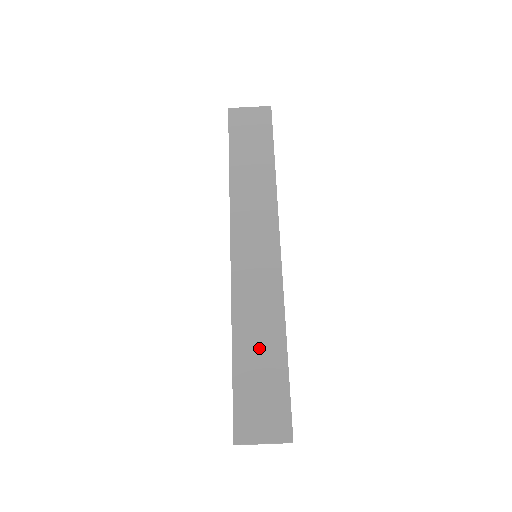
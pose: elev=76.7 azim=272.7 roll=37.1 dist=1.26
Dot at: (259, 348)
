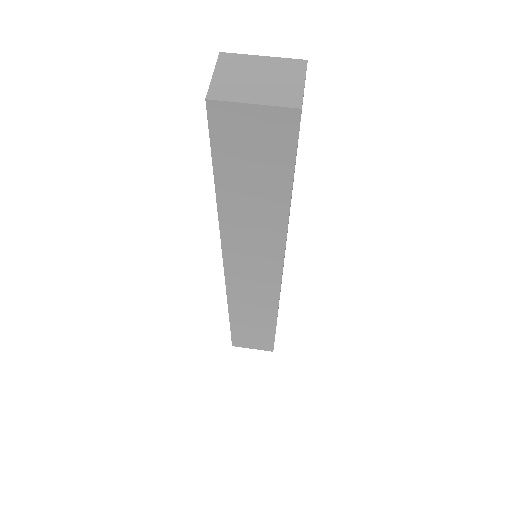
Dot at: occluded
